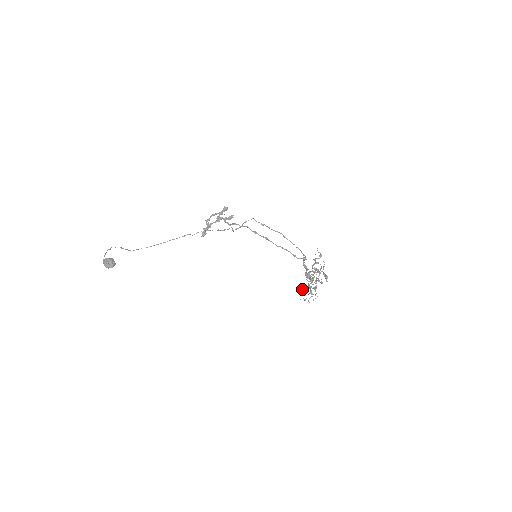
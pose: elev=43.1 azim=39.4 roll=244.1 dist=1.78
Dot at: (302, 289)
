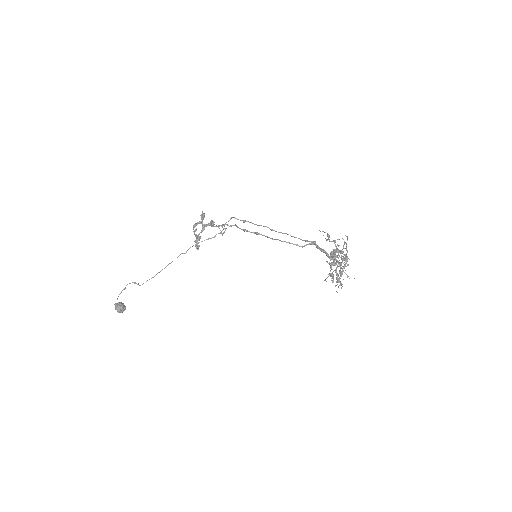
Dot at: occluded
